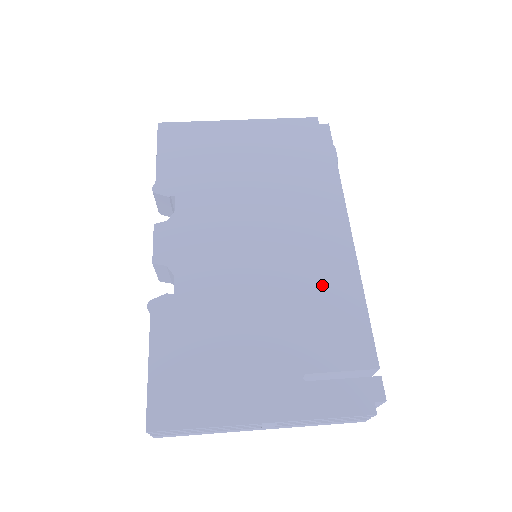
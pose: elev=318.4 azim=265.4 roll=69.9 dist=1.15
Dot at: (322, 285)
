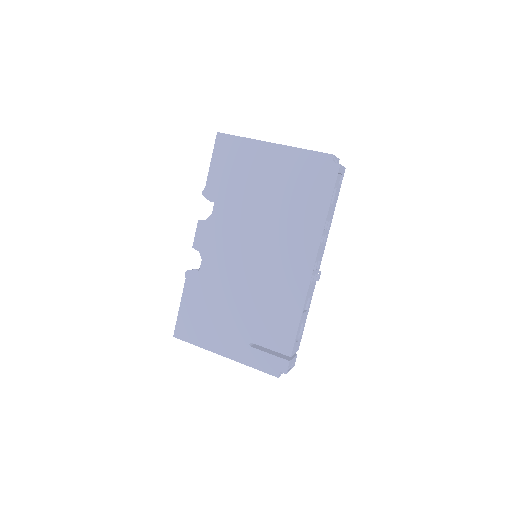
Dot at: (280, 297)
